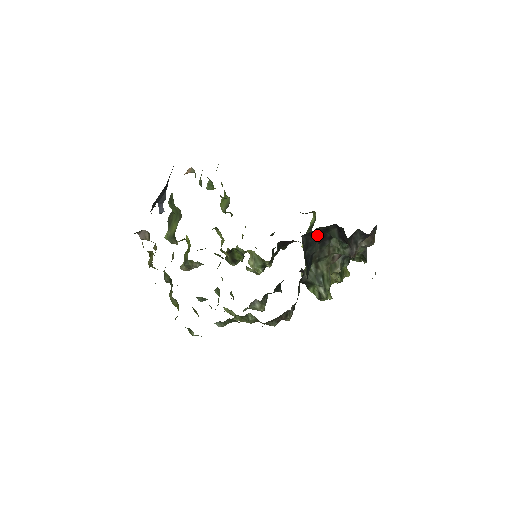
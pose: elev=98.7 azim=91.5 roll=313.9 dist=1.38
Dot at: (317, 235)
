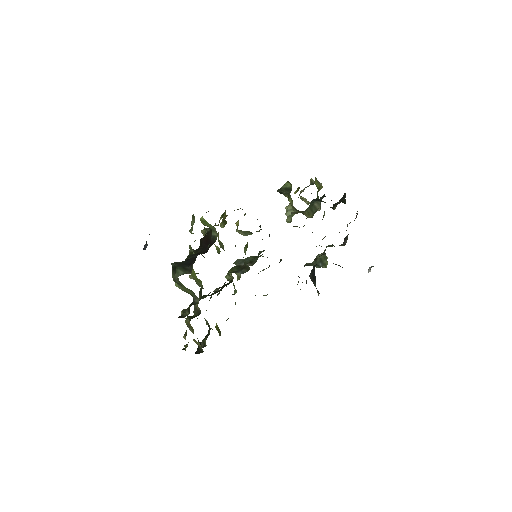
Dot at: occluded
